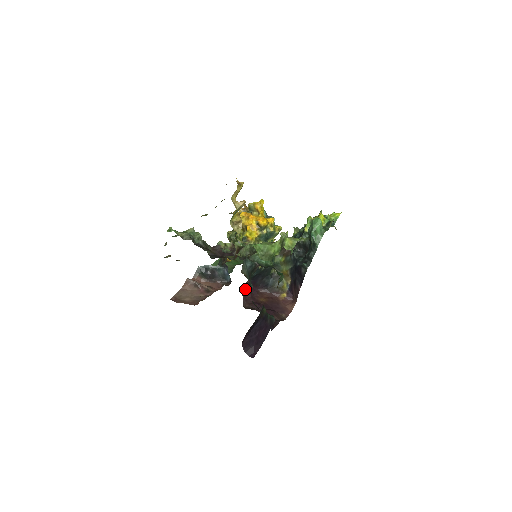
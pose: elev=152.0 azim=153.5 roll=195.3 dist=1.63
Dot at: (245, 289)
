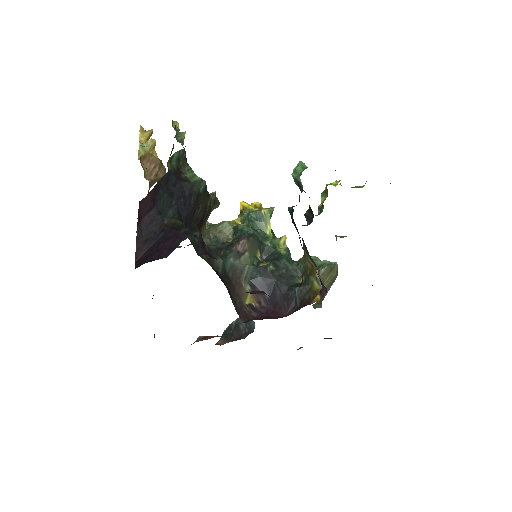
Dot at: (260, 315)
